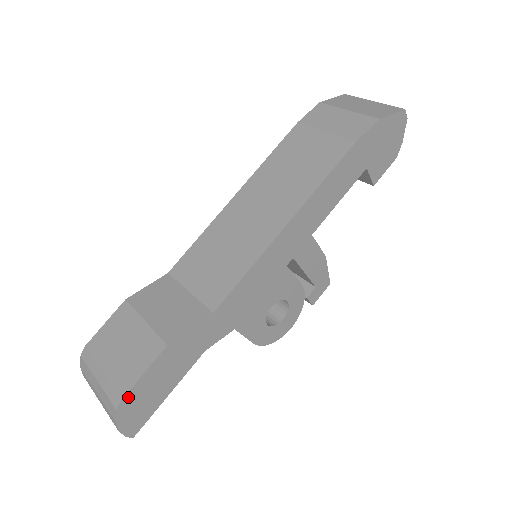
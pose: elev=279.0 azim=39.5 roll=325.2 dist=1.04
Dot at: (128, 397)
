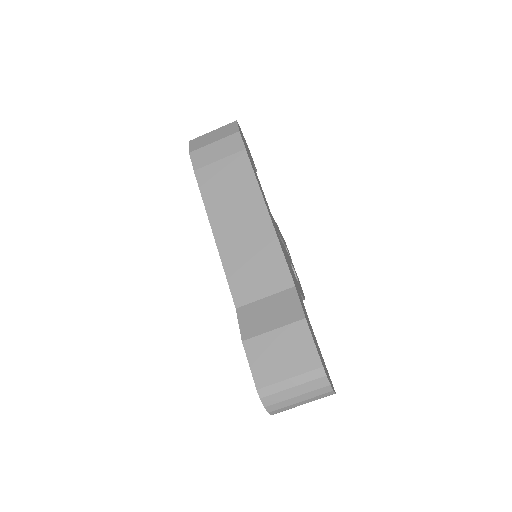
Dot at: (322, 364)
